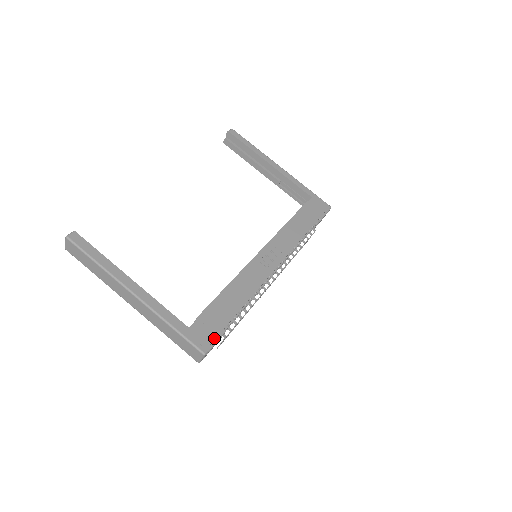
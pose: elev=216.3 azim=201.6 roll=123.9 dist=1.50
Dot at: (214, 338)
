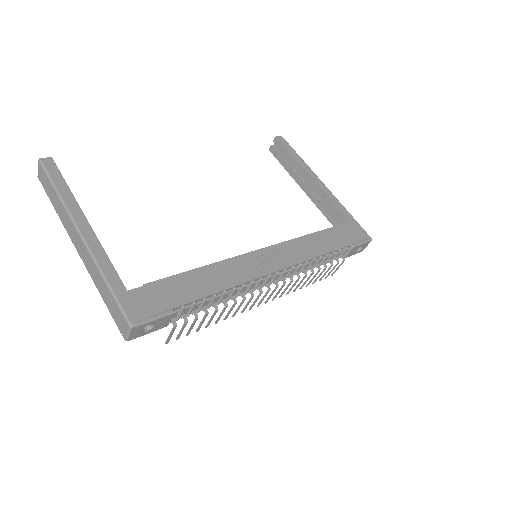
Dot at: (154, 313)
